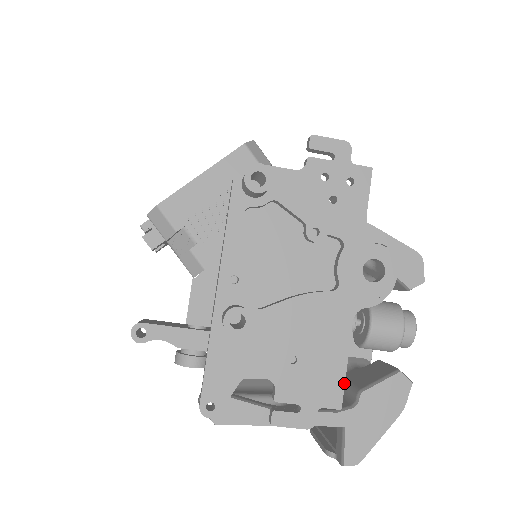
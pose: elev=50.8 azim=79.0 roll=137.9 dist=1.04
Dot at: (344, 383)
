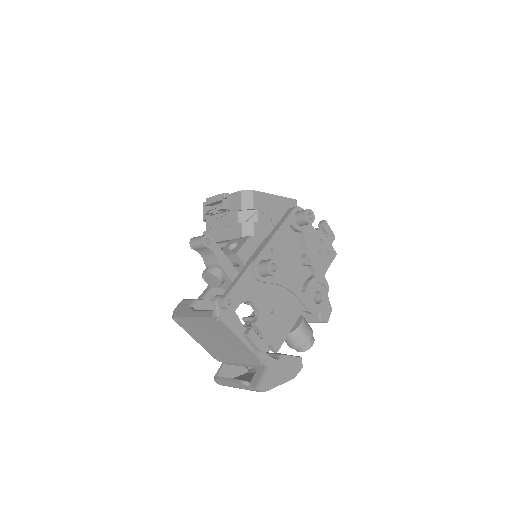
Dot at: (284, 340)
